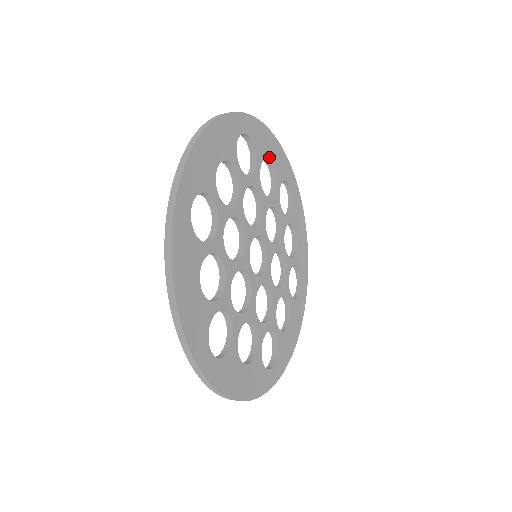
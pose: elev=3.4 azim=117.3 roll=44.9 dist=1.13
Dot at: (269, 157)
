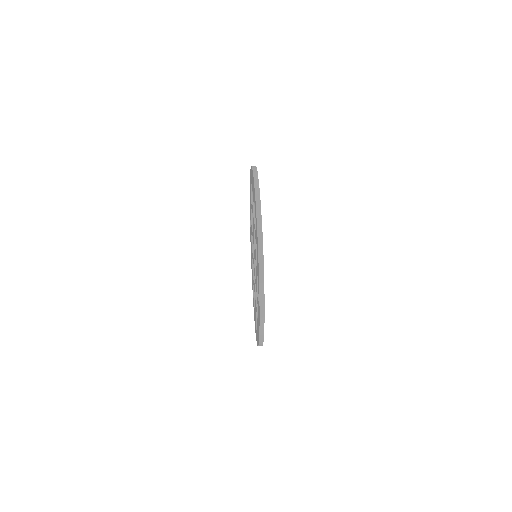
Dot at: occluded
